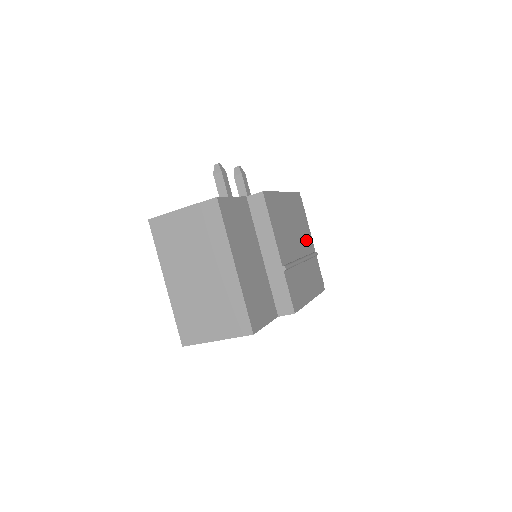
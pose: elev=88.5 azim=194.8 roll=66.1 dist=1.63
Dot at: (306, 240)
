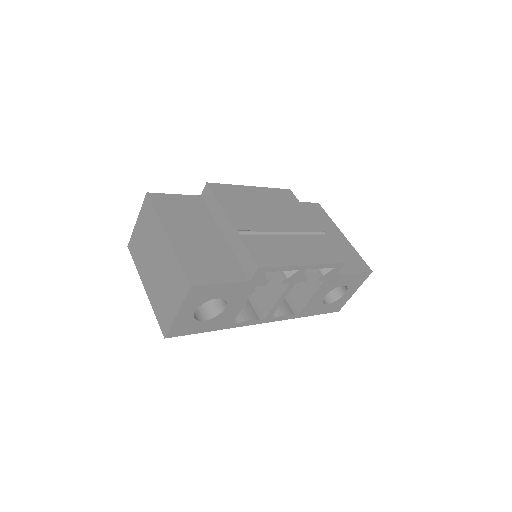
Dot at: (300, 222)
